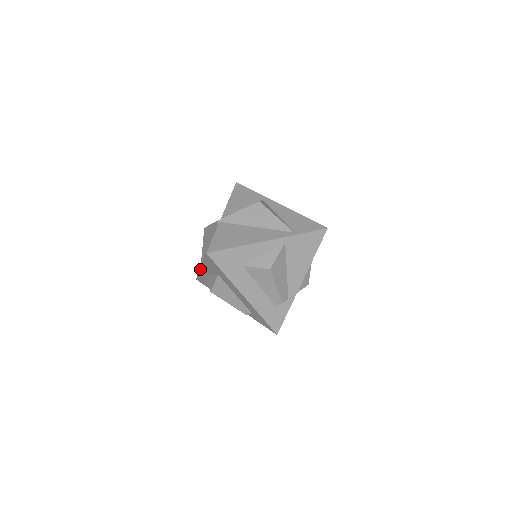
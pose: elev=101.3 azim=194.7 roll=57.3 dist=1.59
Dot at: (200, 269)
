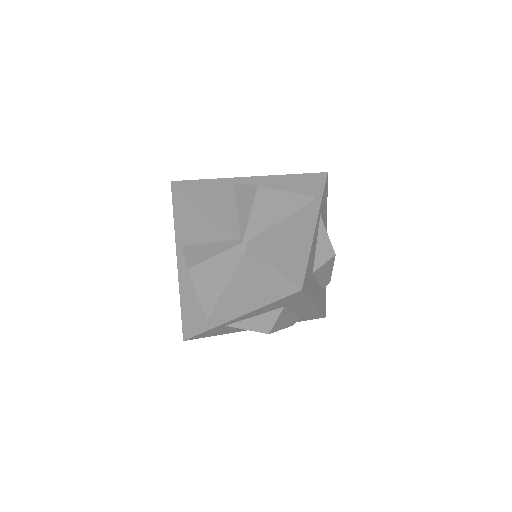
Dot at: (230, 321)
